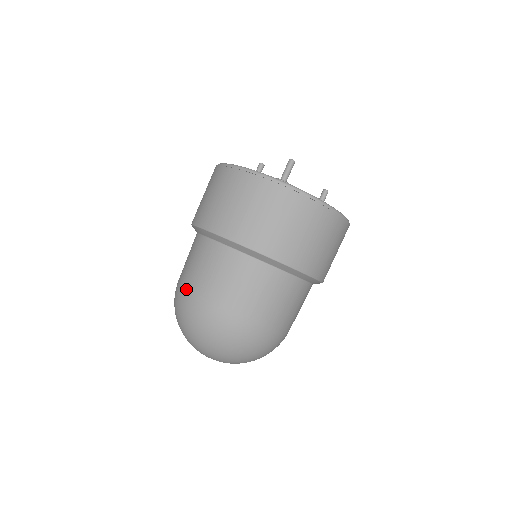
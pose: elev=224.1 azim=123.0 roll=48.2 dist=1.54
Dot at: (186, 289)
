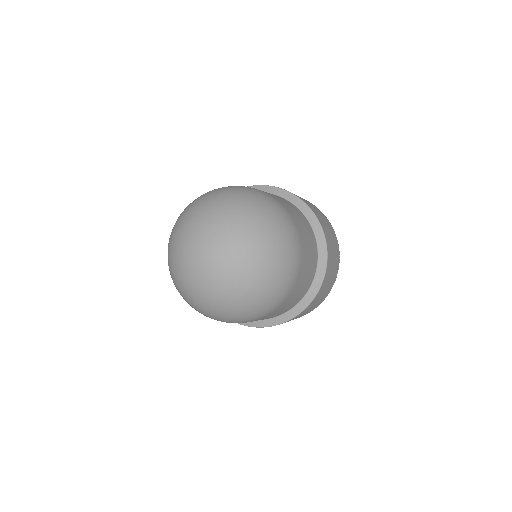
Dot at: occluded
